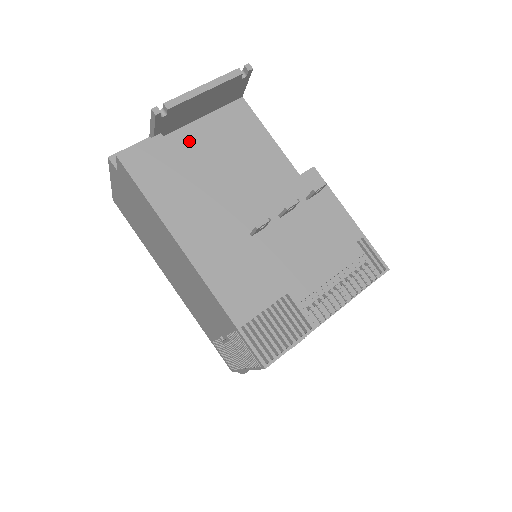
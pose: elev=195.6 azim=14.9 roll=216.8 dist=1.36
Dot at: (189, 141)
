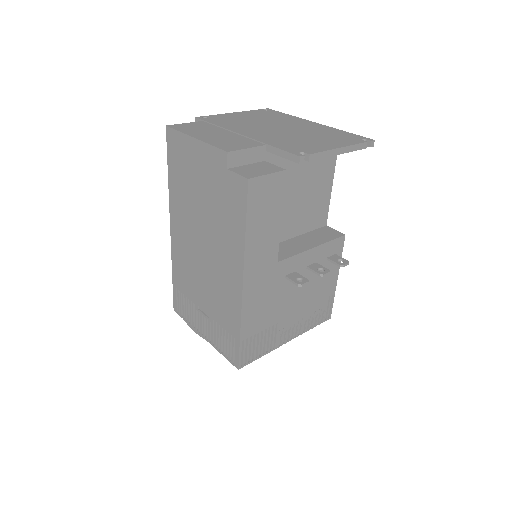
Dot at: (287, 162)
